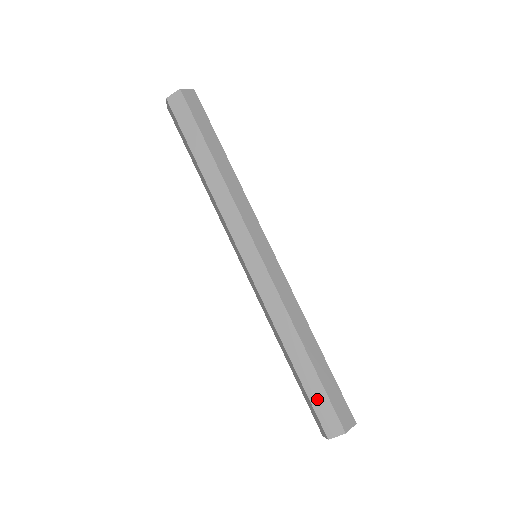
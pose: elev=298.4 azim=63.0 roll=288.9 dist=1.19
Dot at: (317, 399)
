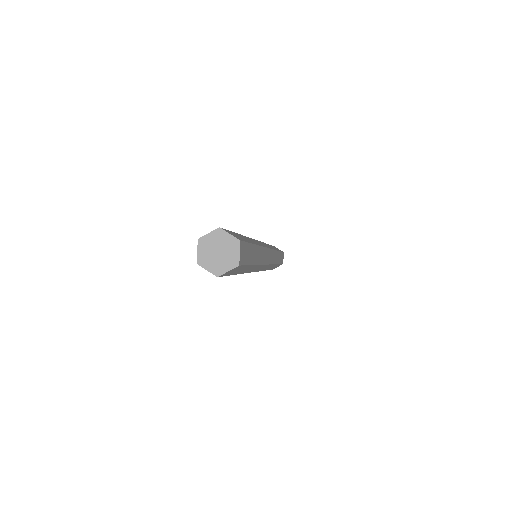
Dot at: occluded
